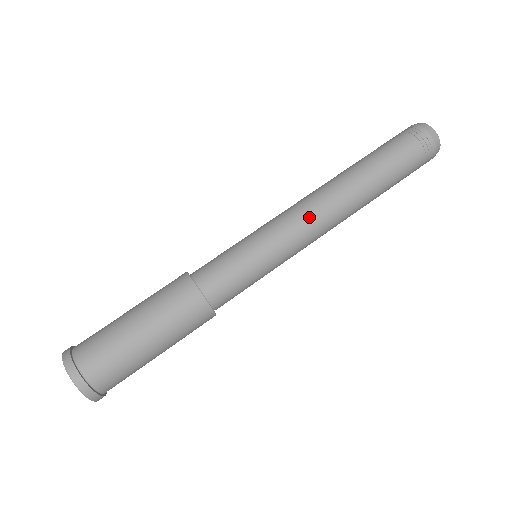
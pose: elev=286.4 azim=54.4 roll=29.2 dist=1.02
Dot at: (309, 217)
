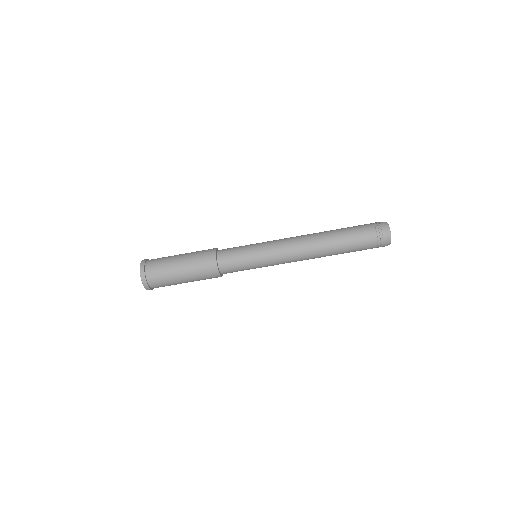
Dot at: occluded
